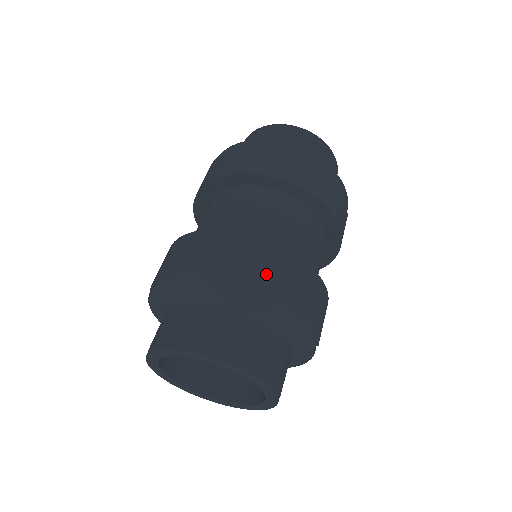
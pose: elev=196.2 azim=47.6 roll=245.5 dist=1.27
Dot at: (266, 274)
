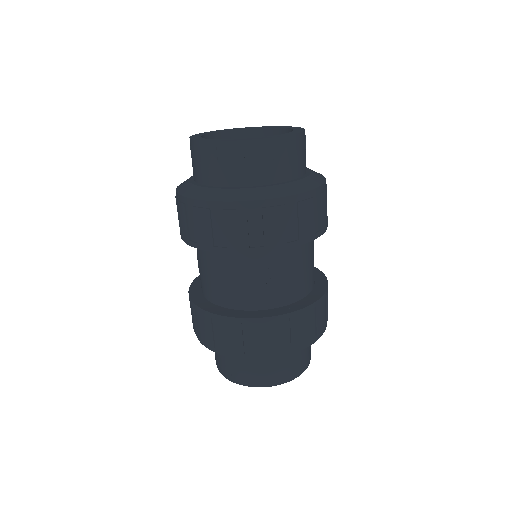
Dot at: (326, 313)
